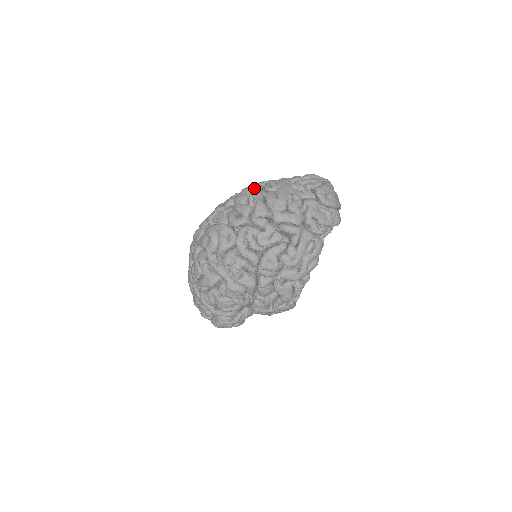
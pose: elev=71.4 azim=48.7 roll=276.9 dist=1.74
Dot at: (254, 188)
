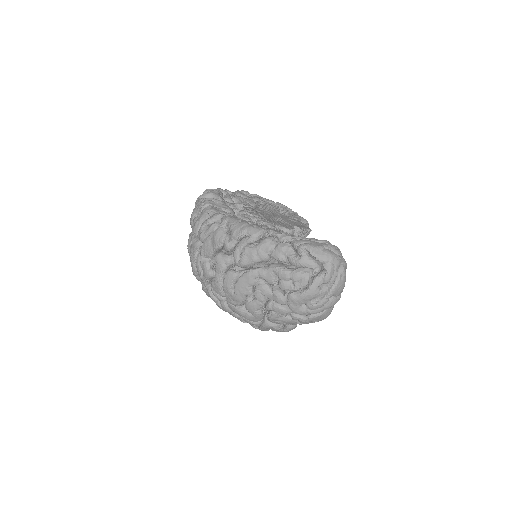
Dot at: (223, 244)
